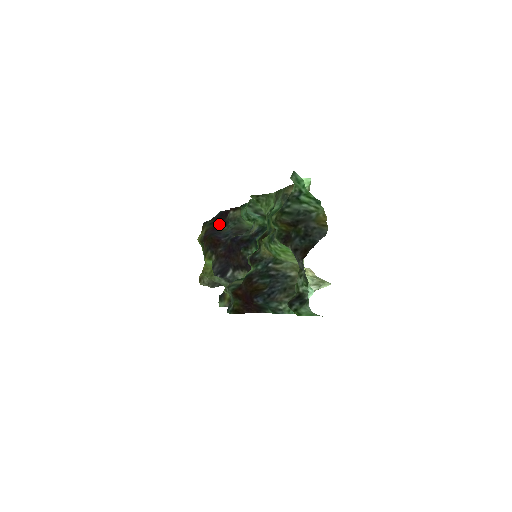
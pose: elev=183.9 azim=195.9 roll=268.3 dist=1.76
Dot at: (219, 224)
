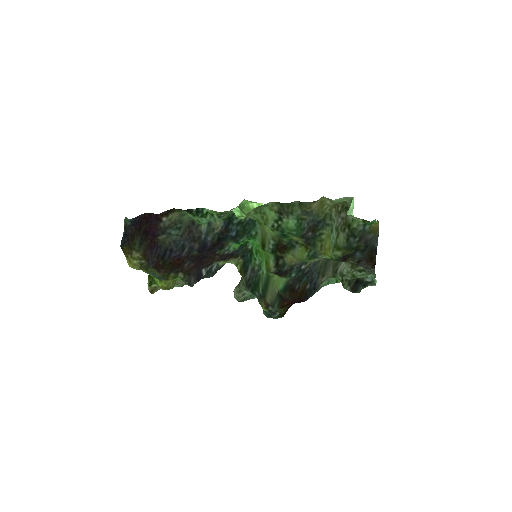
Dot at: (150, 237)
